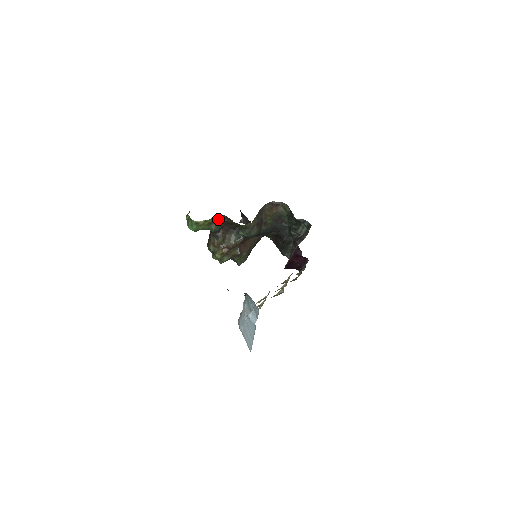
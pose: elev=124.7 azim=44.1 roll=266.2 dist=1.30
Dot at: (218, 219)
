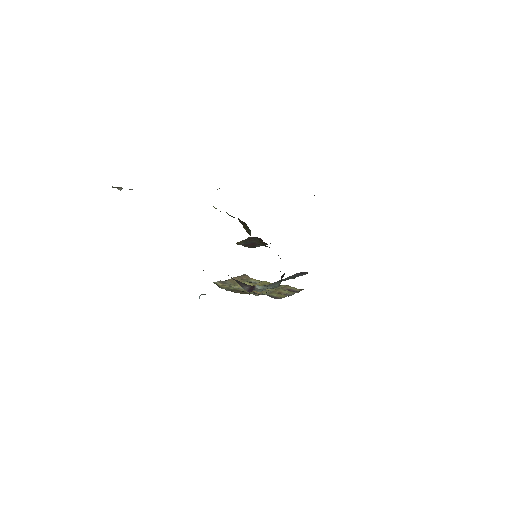
Dot at: occluded
